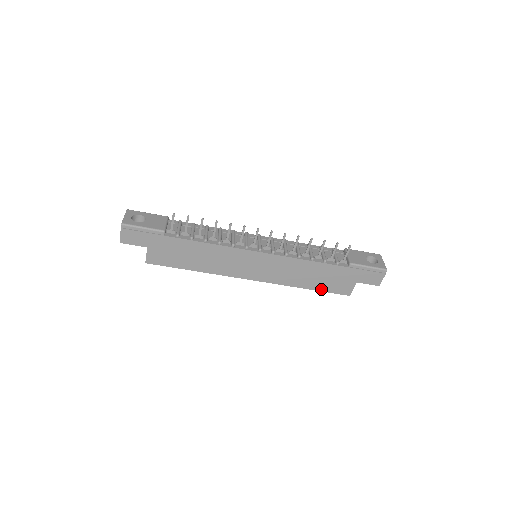
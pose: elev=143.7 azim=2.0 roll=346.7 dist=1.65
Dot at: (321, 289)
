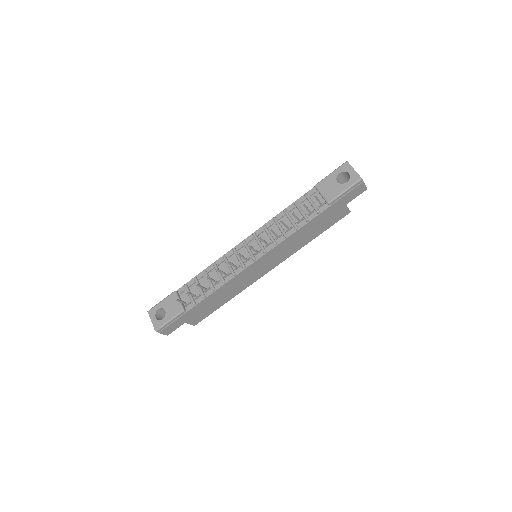
Dot at: (324, 230)
